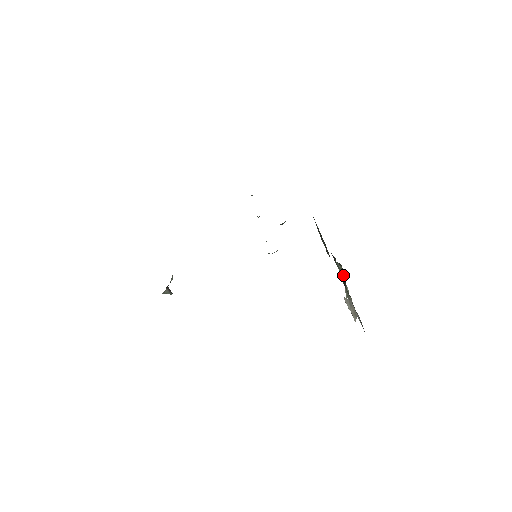
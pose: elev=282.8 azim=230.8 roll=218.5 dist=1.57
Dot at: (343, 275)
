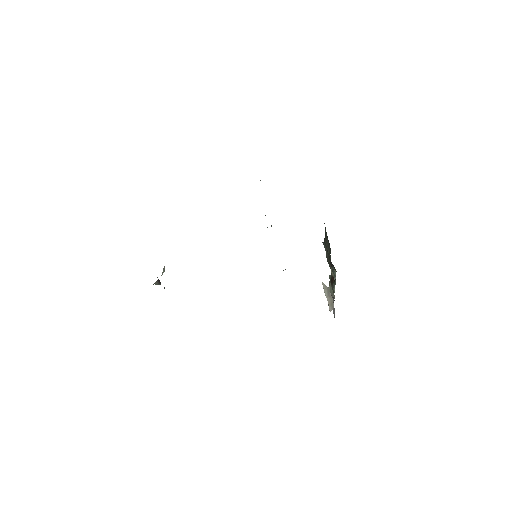
Dot at: occluded
